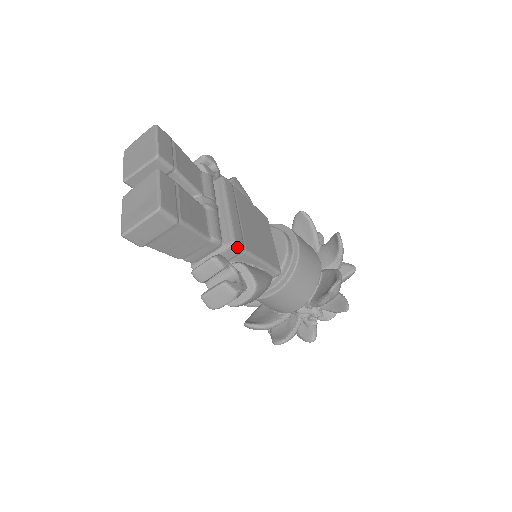
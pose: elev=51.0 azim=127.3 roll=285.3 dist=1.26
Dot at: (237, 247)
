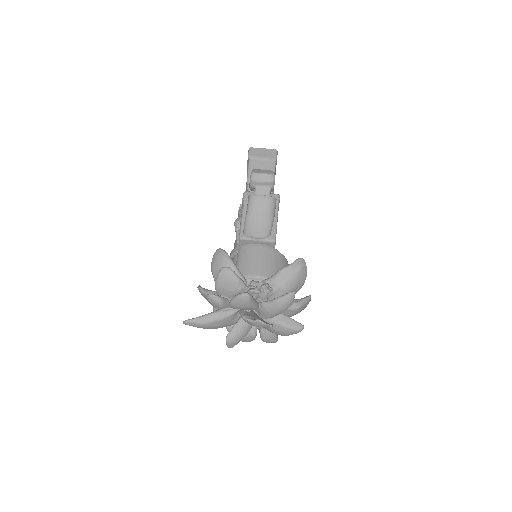
Dot at: (278, 197)
